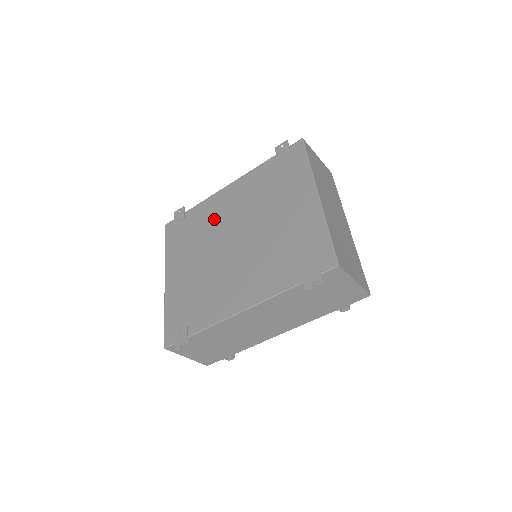
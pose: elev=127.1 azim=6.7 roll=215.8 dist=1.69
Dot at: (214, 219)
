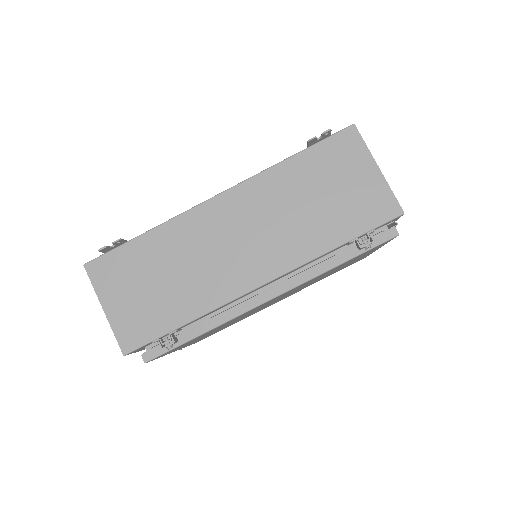
Dot at: occluded
